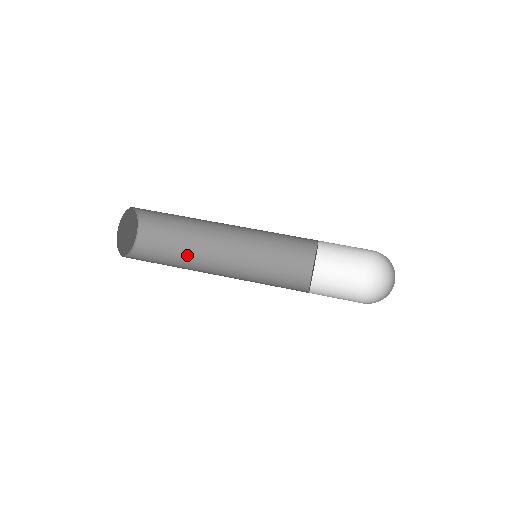
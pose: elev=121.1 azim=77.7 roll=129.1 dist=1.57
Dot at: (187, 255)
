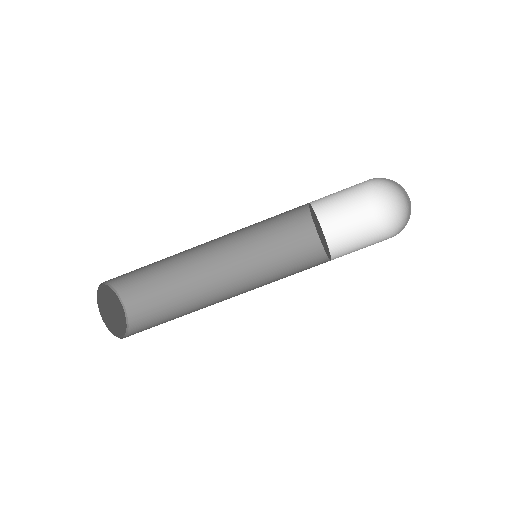
Dot at: (183, 288)
